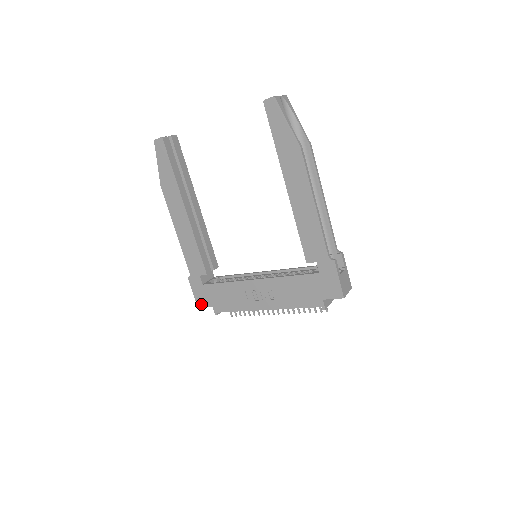
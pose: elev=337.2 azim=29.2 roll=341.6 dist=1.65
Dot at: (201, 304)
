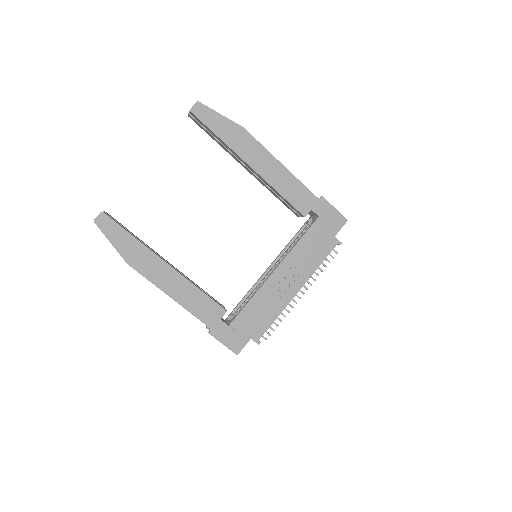
Dot at: (238, 348)
